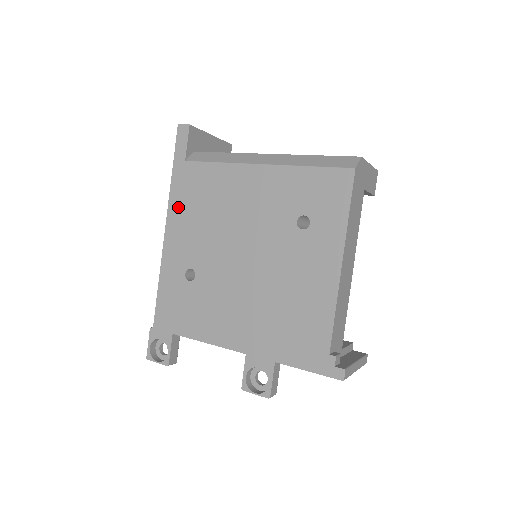
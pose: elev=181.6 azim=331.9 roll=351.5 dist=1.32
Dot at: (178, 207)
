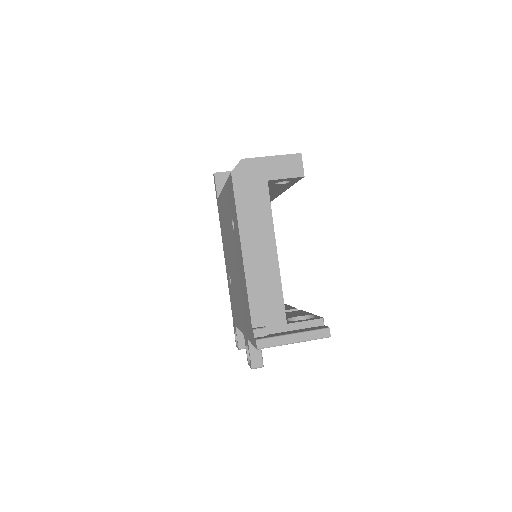
Dot at: (222, 233)
